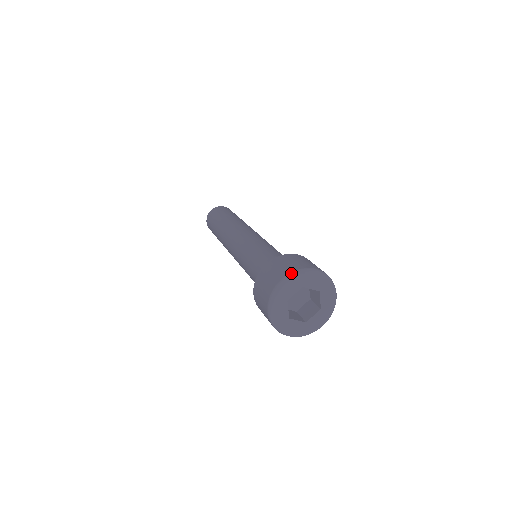
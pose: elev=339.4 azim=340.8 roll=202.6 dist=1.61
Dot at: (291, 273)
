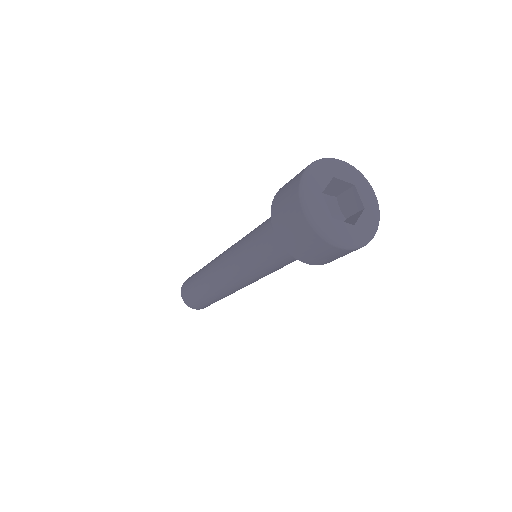
Dot at: (352, 166)
